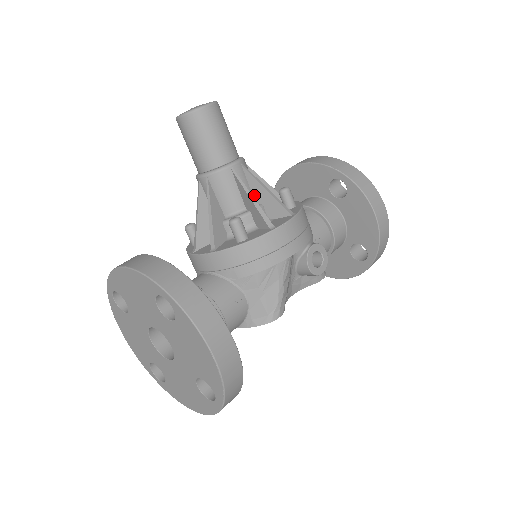
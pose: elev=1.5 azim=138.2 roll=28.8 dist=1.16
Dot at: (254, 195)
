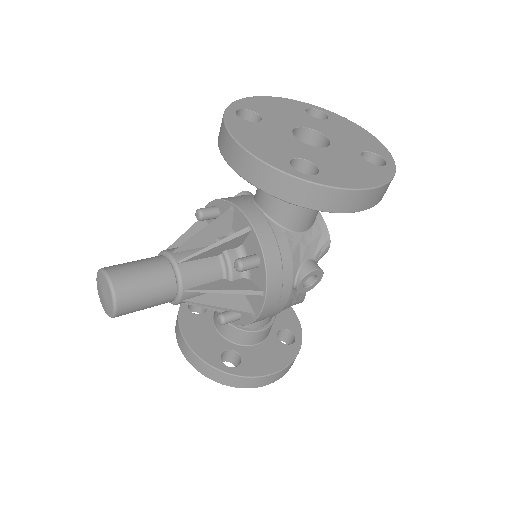
Dot at: (217, 285)
